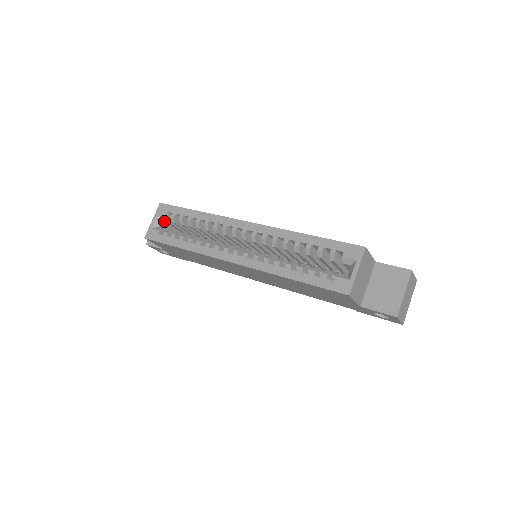
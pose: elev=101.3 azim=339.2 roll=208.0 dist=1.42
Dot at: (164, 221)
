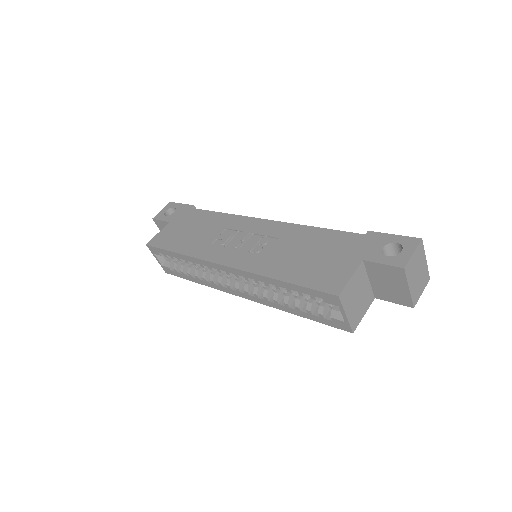
Dot at: occluded
